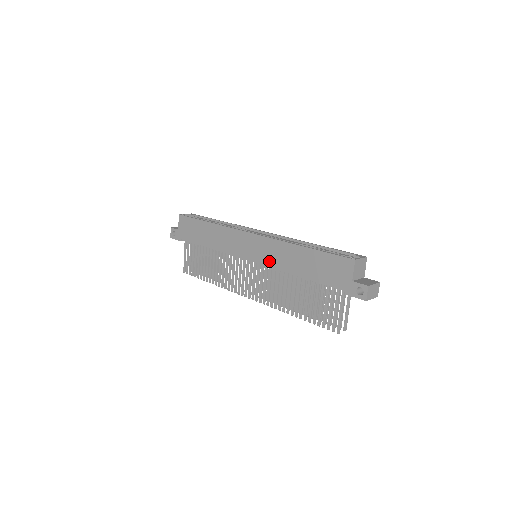
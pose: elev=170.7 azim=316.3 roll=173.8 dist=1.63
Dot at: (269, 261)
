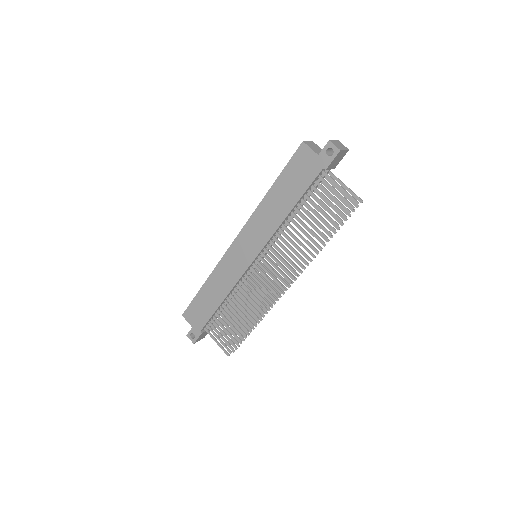
Dot at: (263, 237)
